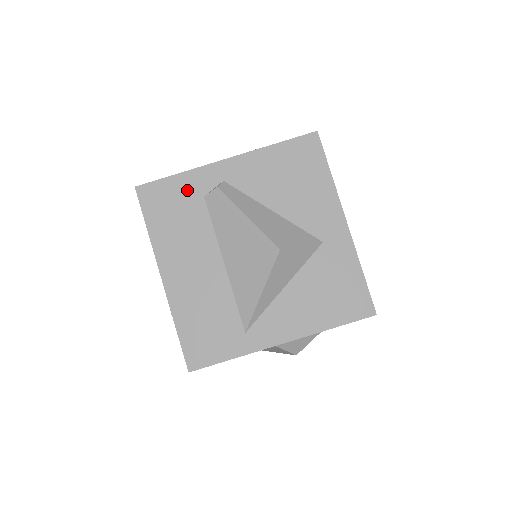
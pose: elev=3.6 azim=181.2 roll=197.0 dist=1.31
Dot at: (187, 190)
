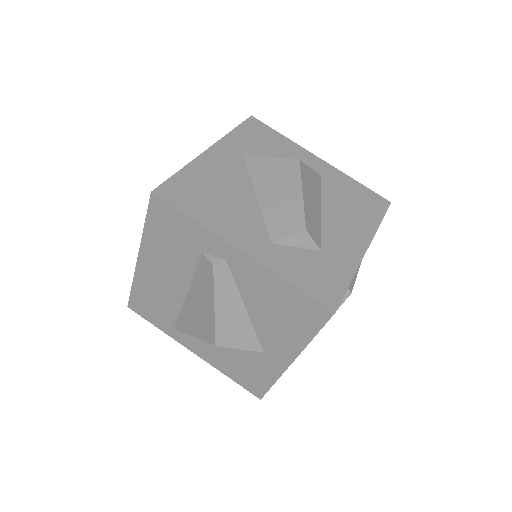
Dot at: (192, 236)
